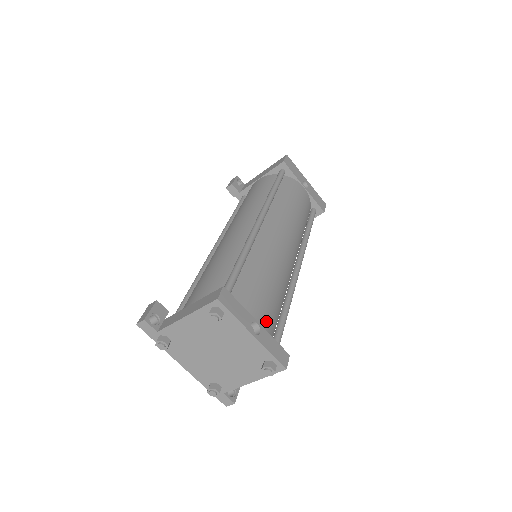
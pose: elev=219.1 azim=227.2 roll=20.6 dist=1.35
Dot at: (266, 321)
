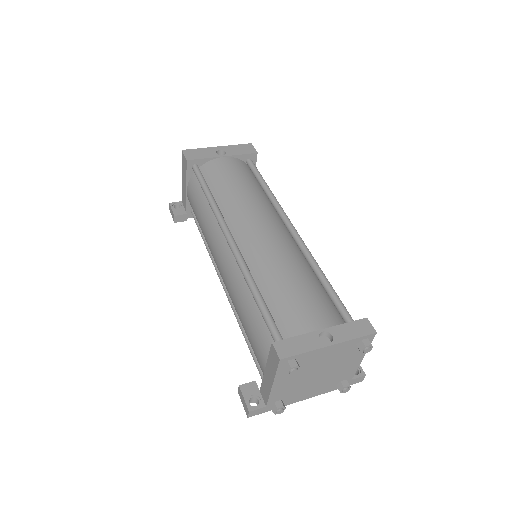
Dot at: (324, 318)
